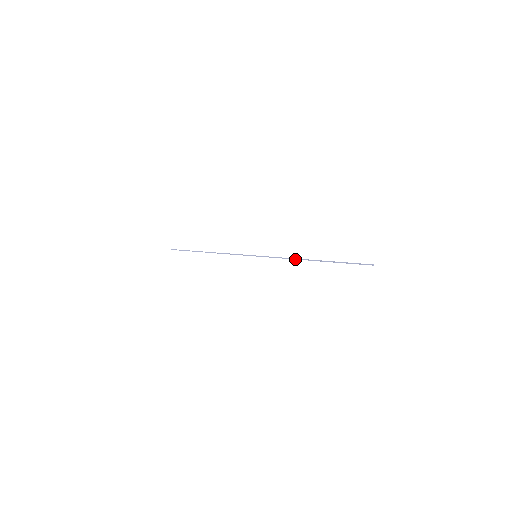
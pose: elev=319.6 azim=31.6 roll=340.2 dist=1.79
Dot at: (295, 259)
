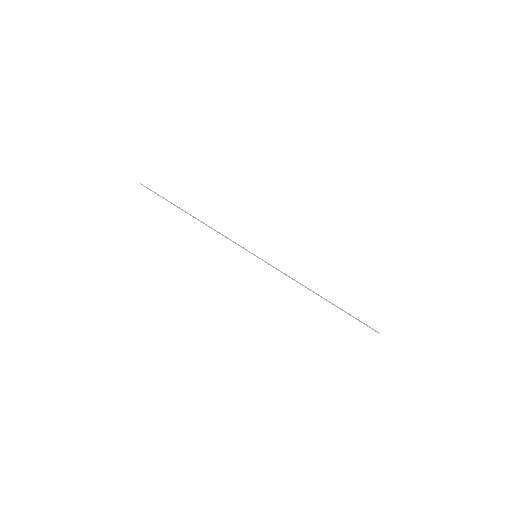
Dot at: (301, 284)
